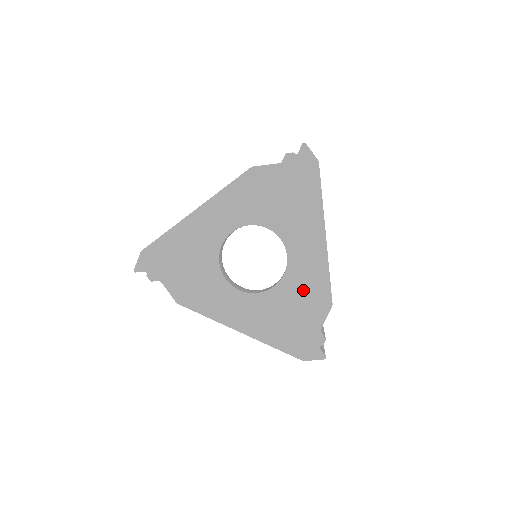
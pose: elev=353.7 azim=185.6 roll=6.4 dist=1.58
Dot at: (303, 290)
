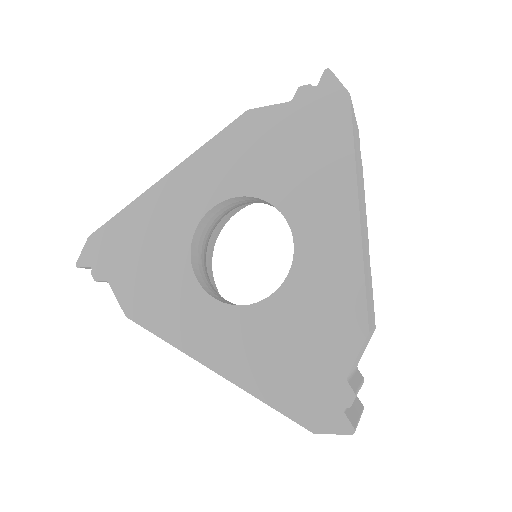
Dot at: (318, 303)
